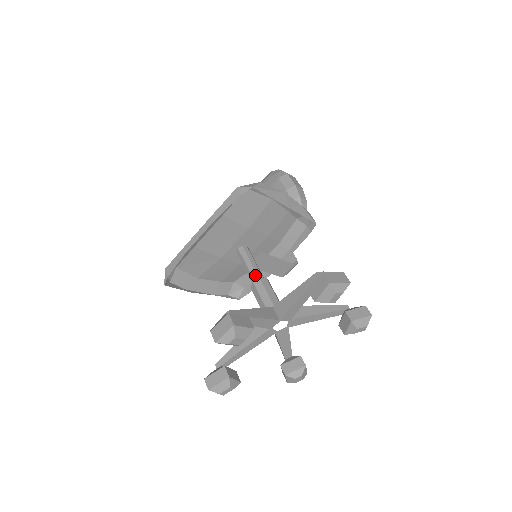
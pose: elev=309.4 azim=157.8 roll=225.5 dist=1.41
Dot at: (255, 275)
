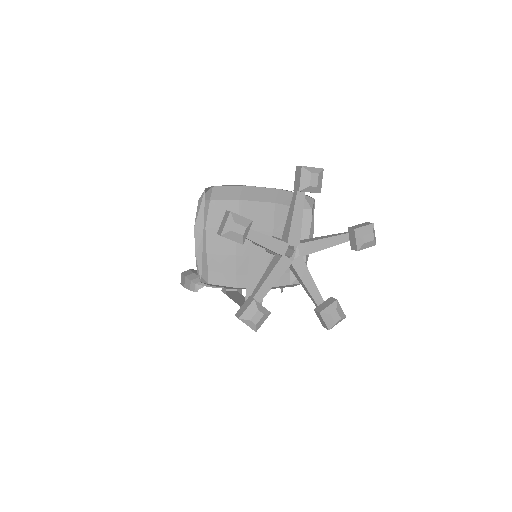
Dot at: occluded
